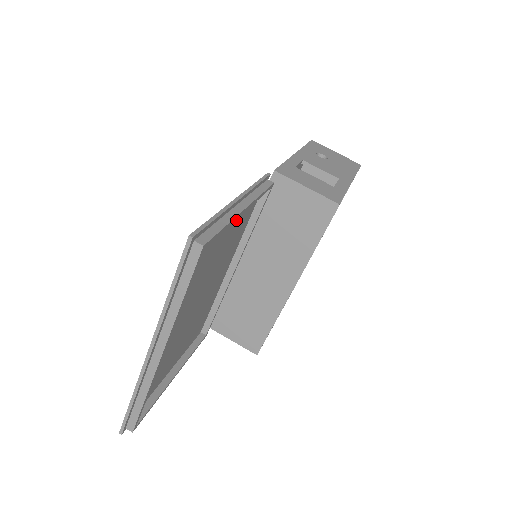
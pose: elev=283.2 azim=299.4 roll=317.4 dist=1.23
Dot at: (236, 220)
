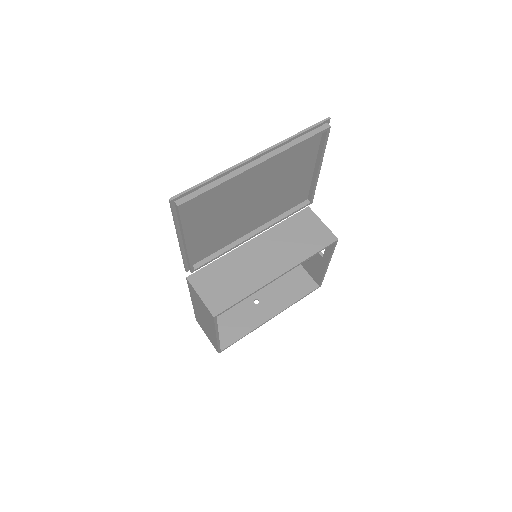
Dot at: (301, 182)
